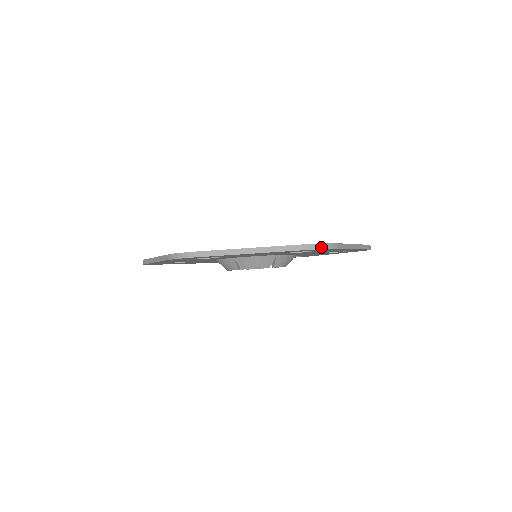
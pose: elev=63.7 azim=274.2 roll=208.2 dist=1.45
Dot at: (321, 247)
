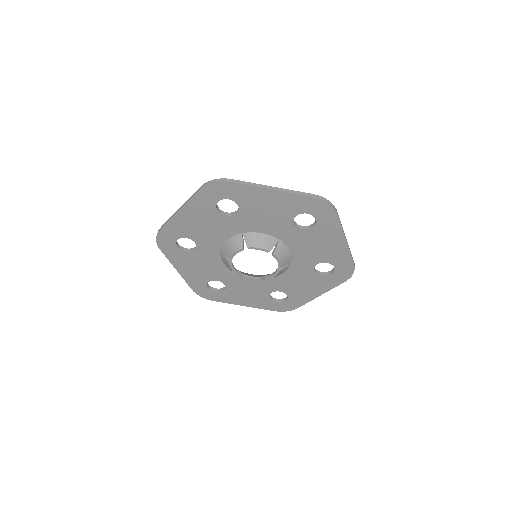
Dot at: (326, 201)
